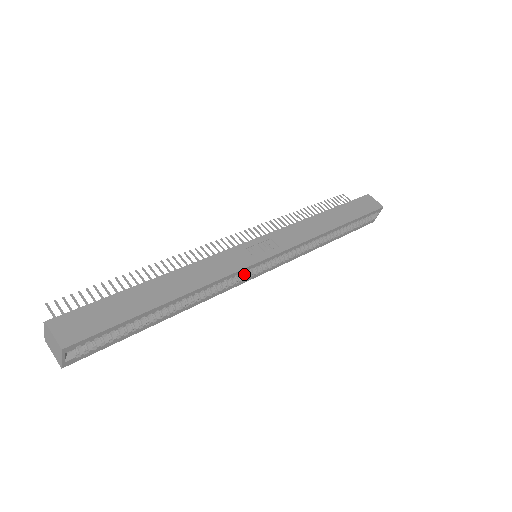
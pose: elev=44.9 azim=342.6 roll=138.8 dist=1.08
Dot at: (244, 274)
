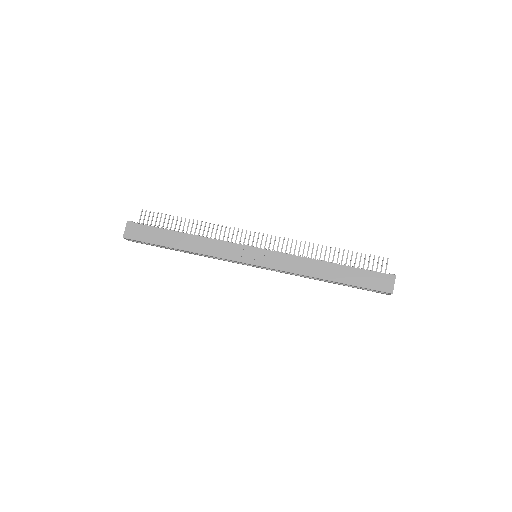
Dot at: occluded
